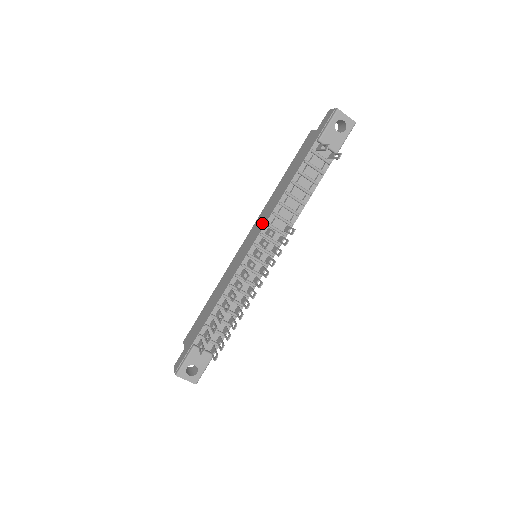
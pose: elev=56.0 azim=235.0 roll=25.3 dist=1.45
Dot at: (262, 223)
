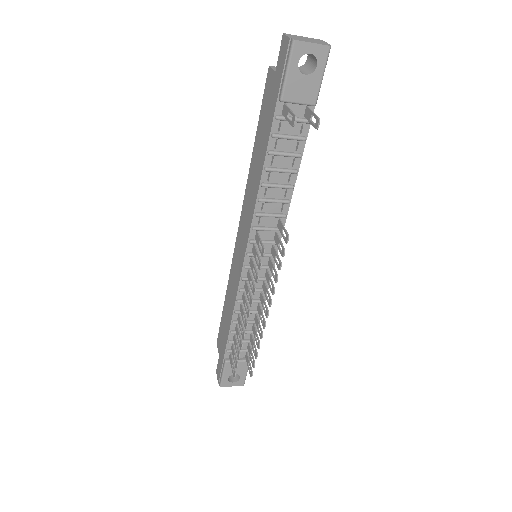
Dot at: (247, 224)
